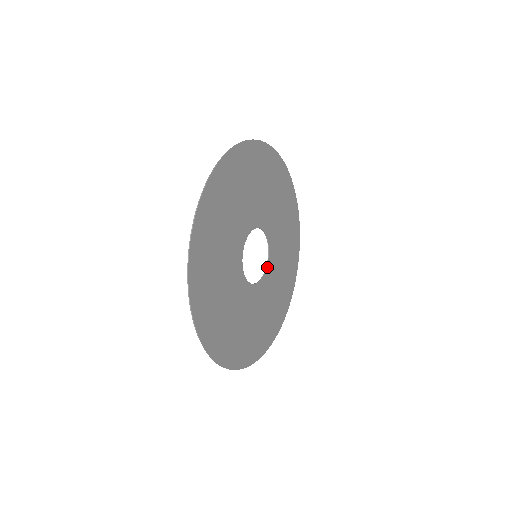
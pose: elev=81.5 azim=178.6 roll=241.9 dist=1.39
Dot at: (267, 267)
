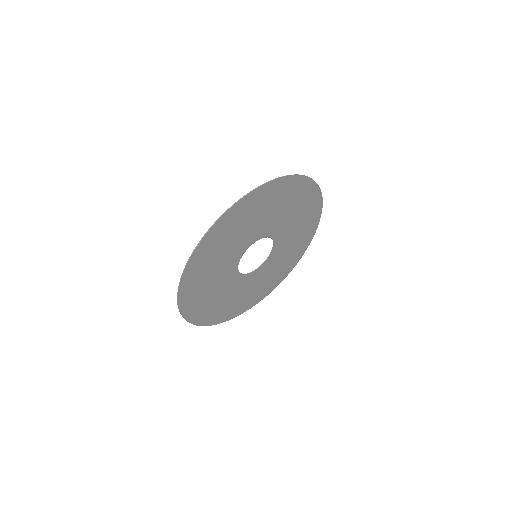
Dot at: (266, 261)
